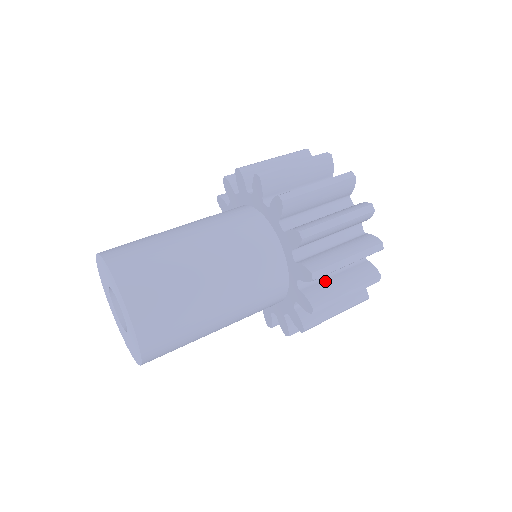
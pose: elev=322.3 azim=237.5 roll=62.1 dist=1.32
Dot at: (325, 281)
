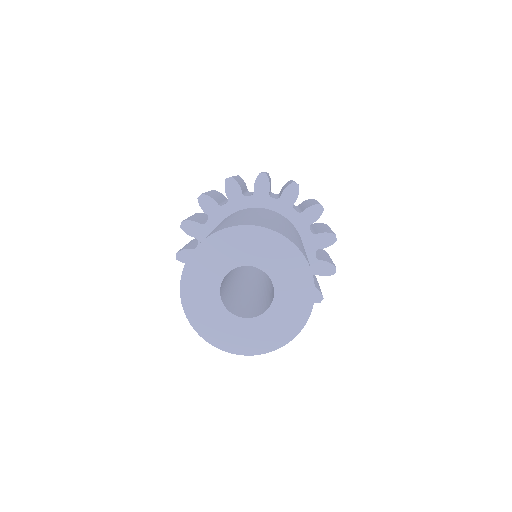
Dot at: occluded
